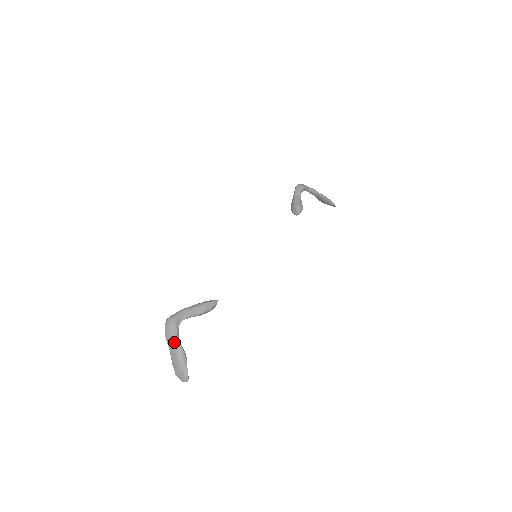
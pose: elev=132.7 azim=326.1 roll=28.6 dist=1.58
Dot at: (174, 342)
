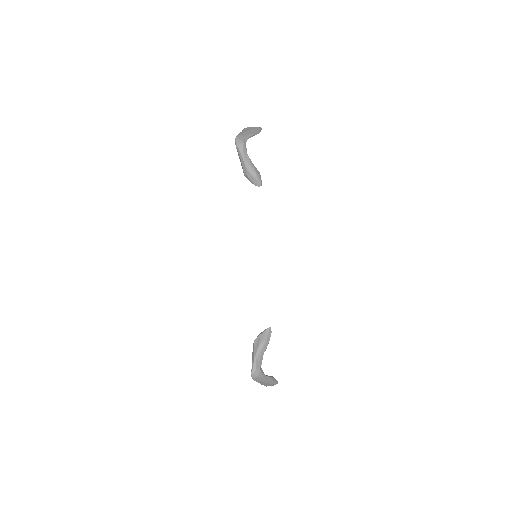
Dot at: (265, 380)
